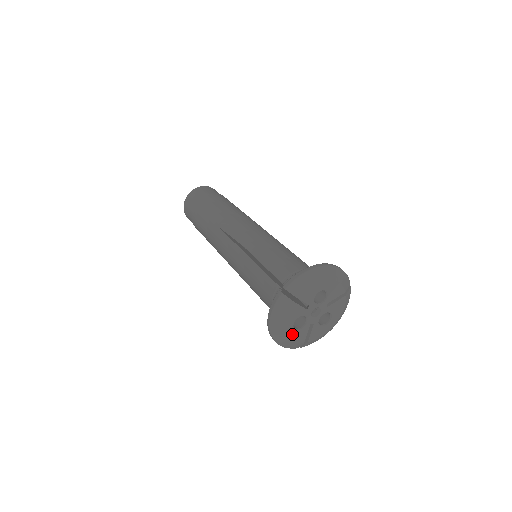
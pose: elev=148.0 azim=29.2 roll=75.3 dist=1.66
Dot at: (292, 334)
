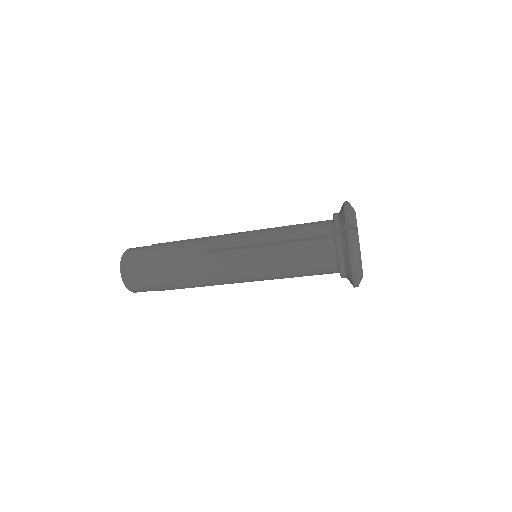
Dot at: occluded
